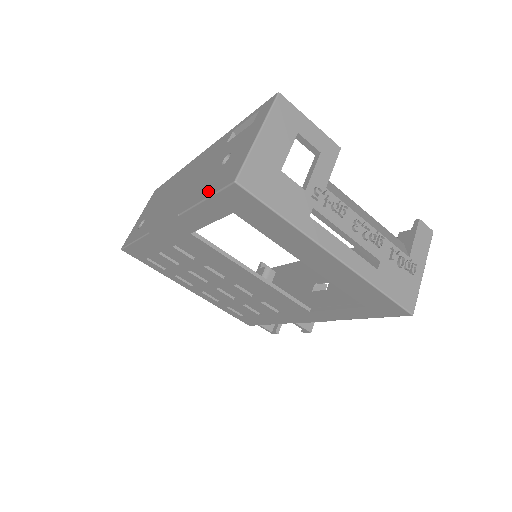
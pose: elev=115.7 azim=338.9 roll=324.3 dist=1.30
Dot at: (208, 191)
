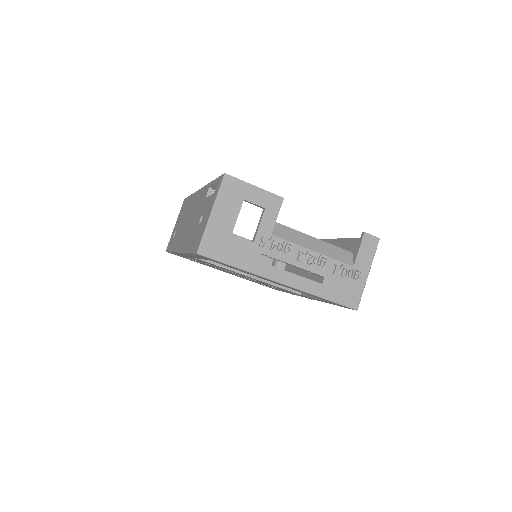
Dot at: (191, 246)
